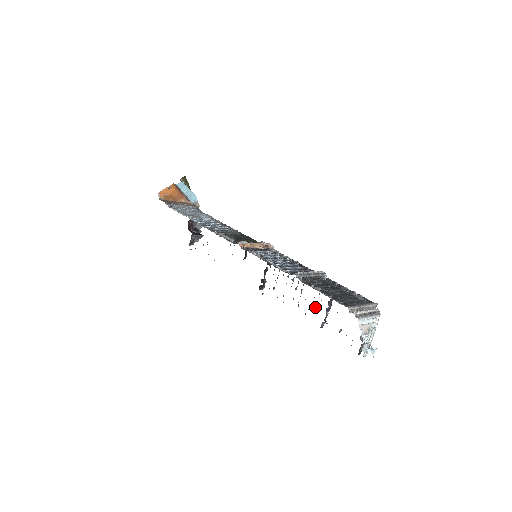
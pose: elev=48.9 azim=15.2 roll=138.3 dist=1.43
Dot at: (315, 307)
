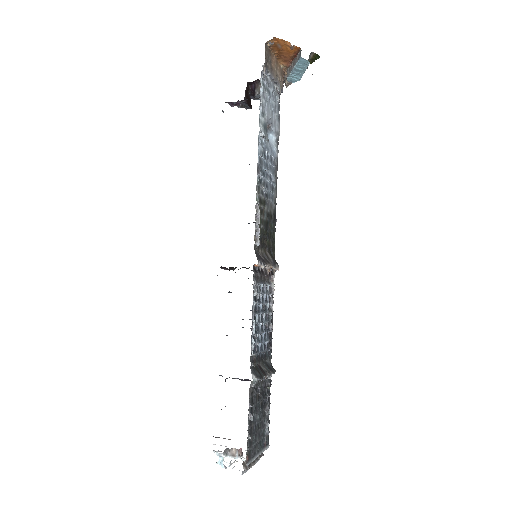
Dot at: occluded
